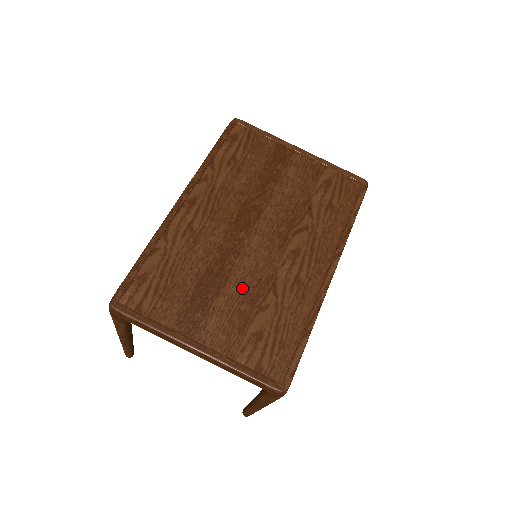
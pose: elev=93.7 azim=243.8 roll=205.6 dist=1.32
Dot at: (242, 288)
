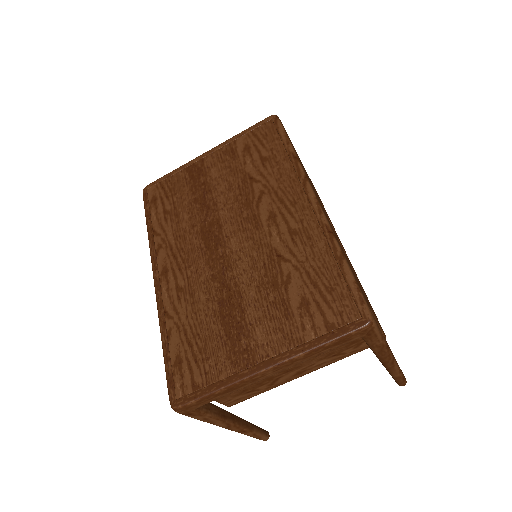
Dot at: (257, 286)
